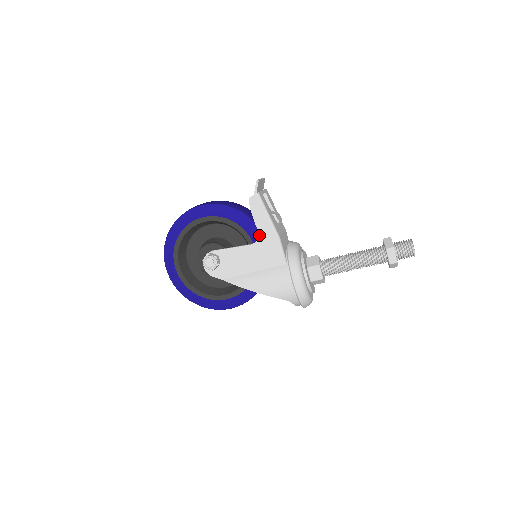
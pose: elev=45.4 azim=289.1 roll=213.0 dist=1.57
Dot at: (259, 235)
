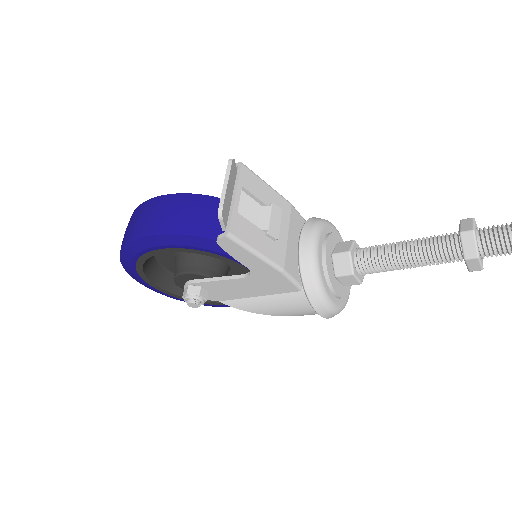
Dot at: (250, 271)
